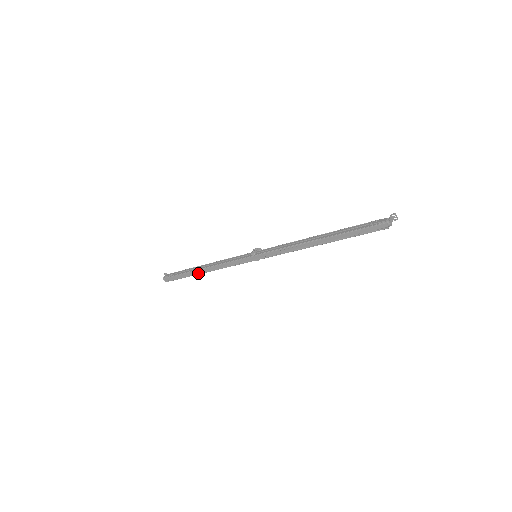
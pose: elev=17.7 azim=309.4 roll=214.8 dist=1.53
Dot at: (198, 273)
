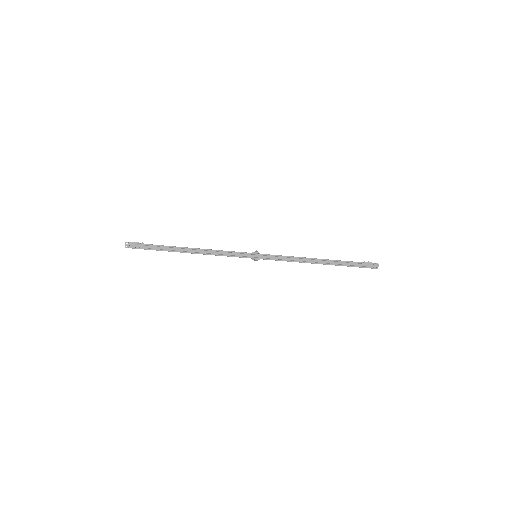
Dot at: (181, 251)
